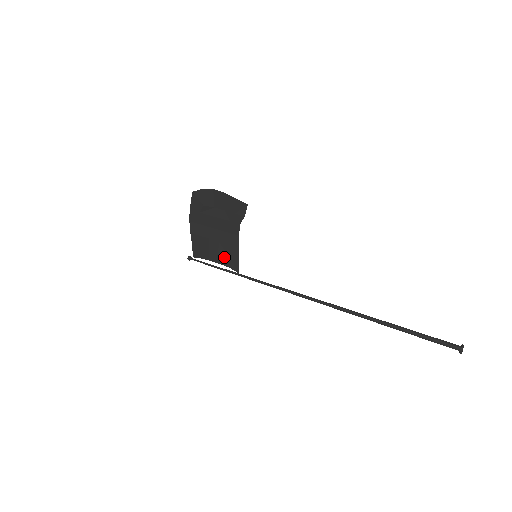
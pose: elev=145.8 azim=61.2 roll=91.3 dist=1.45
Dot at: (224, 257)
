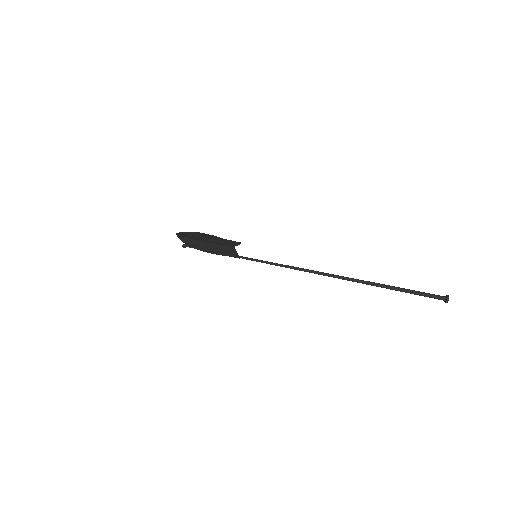
Dot at: (223, 253)
